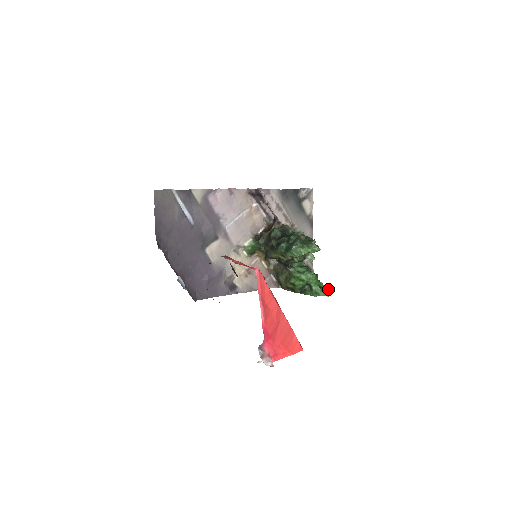
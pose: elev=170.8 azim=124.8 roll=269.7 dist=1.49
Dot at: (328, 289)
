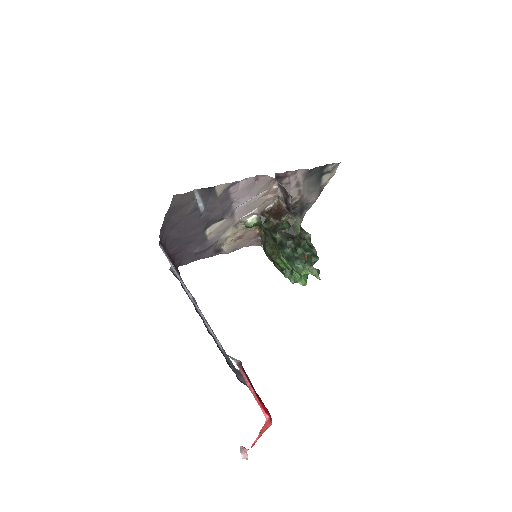
Dot at: (306, 276)
